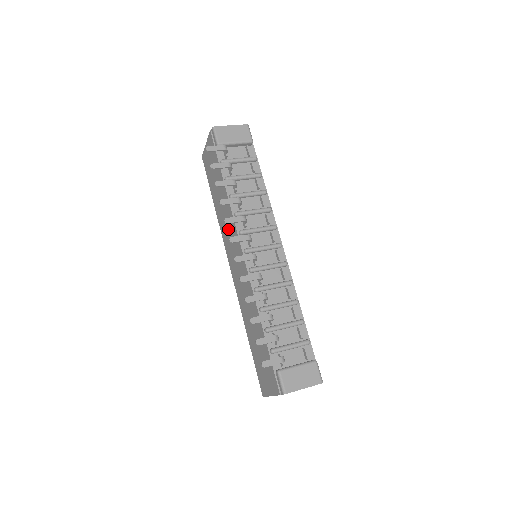
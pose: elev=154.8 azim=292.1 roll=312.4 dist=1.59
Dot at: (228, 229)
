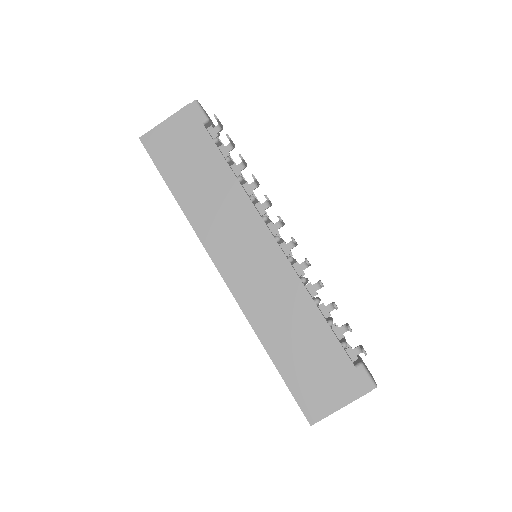
Dot at: (228, 220)
